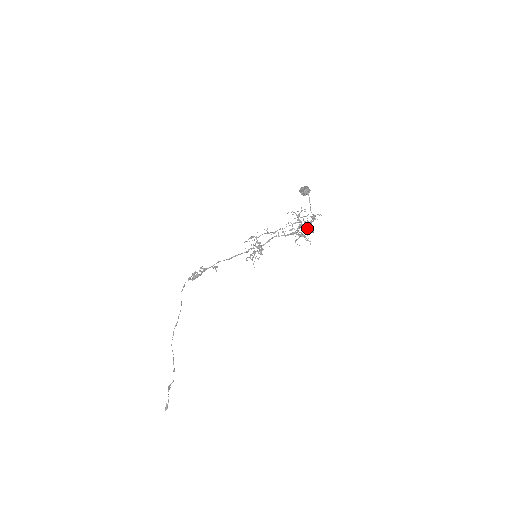
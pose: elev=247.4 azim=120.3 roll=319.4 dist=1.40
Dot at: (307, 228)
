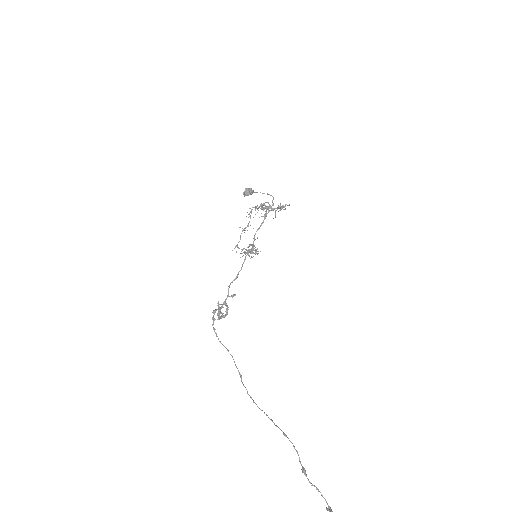
Dot at: (279, 210)
